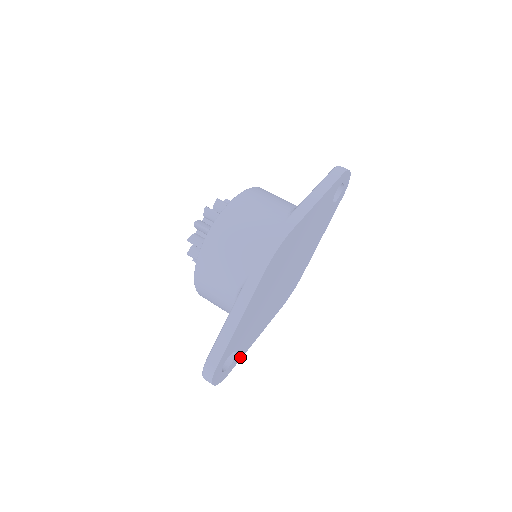
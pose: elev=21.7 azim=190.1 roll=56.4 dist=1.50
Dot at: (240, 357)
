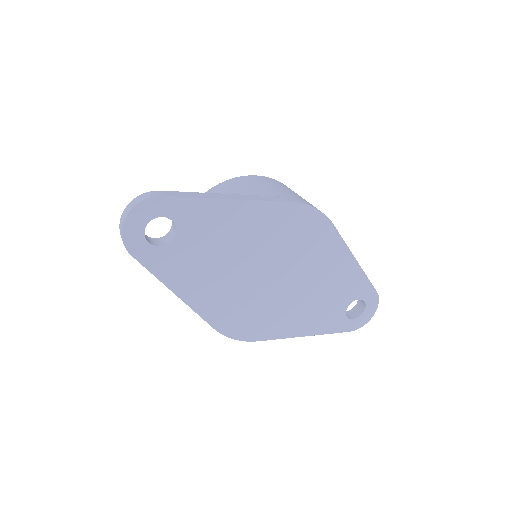
Dot at: (155, 268)
